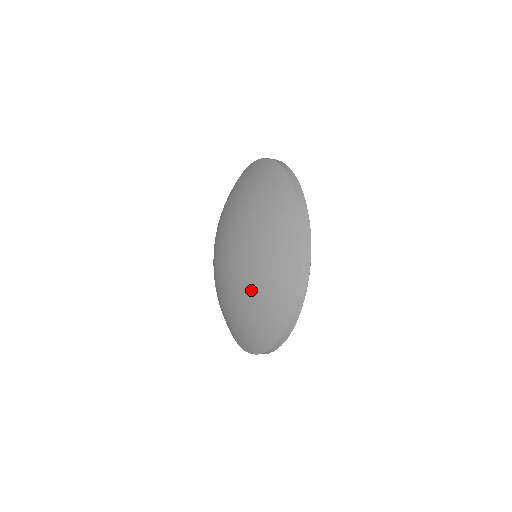
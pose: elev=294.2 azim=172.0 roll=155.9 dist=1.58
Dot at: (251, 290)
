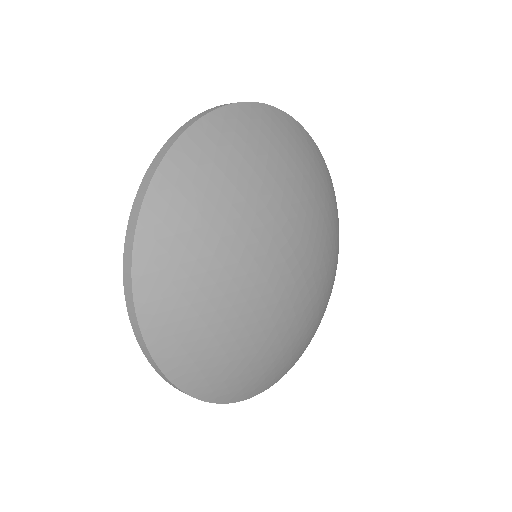
Dot at: occluded
